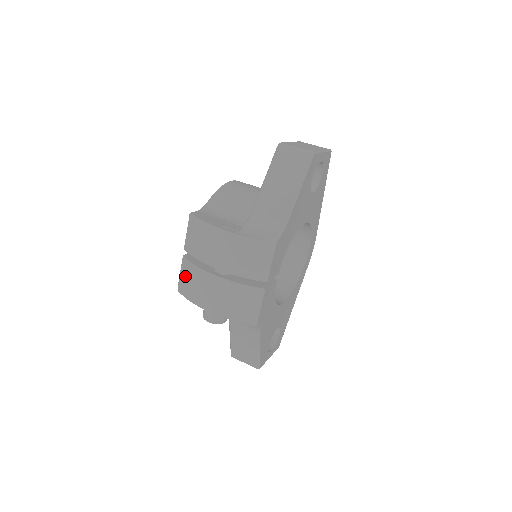
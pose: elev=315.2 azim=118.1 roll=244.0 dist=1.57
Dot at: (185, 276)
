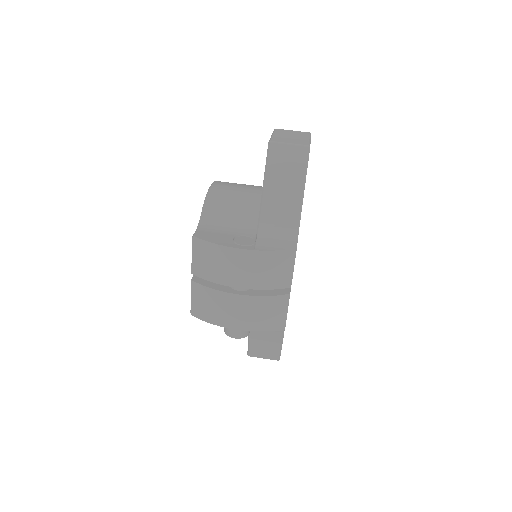
Dot at: (199, 300)
